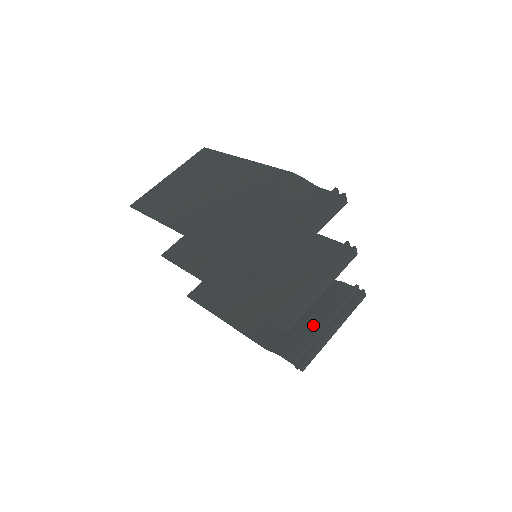
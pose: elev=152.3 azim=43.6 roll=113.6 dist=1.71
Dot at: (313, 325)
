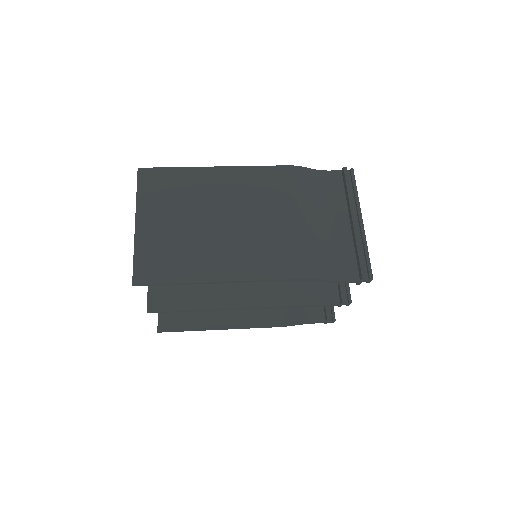
Dot at: occluded
